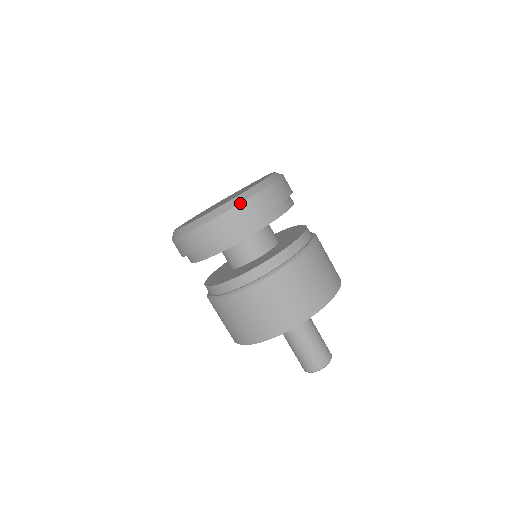
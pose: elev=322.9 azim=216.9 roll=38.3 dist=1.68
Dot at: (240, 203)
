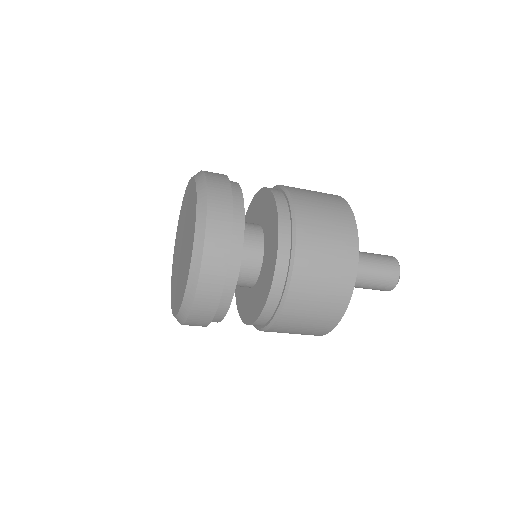
Dot at: (205, 226)
